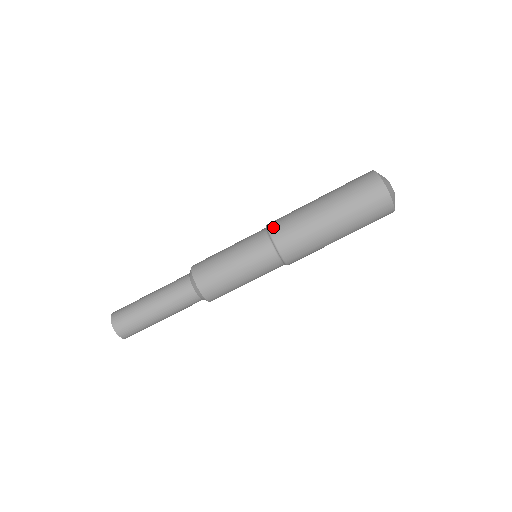
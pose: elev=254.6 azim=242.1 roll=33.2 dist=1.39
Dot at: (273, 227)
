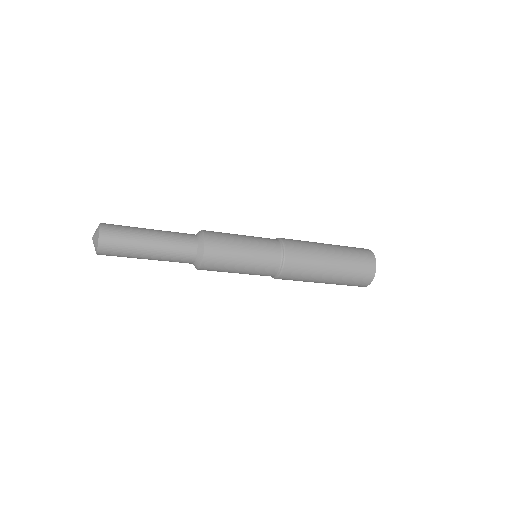
Dot at: (289, 246)
